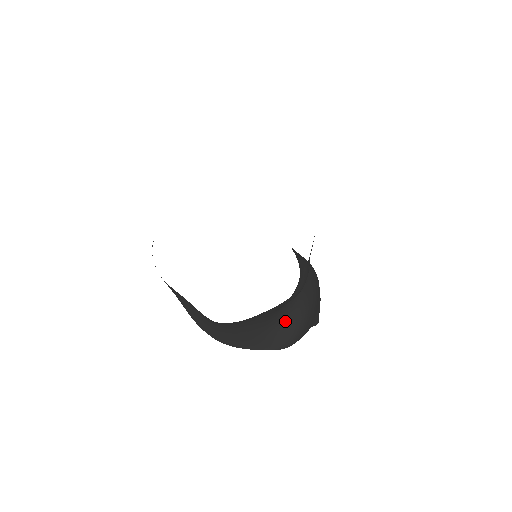
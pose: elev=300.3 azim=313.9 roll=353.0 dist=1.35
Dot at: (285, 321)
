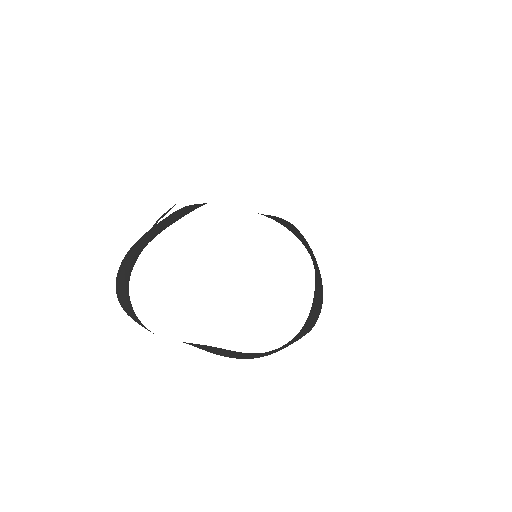
Dot at: (313, 305)
